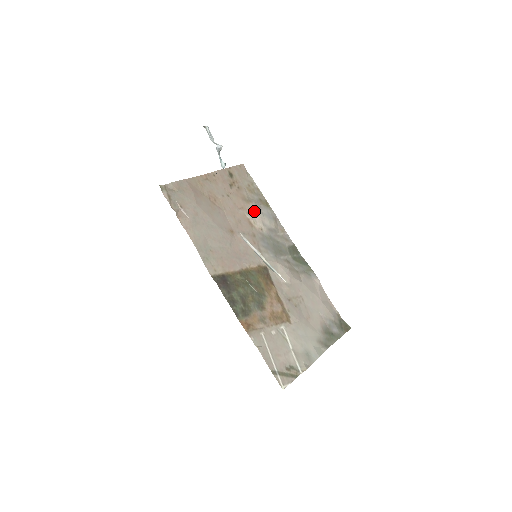
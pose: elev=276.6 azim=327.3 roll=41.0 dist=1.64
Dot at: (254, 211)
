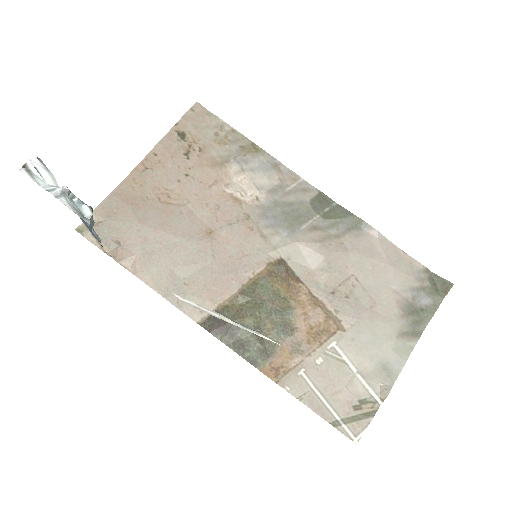
Dot at: (237, 175)
